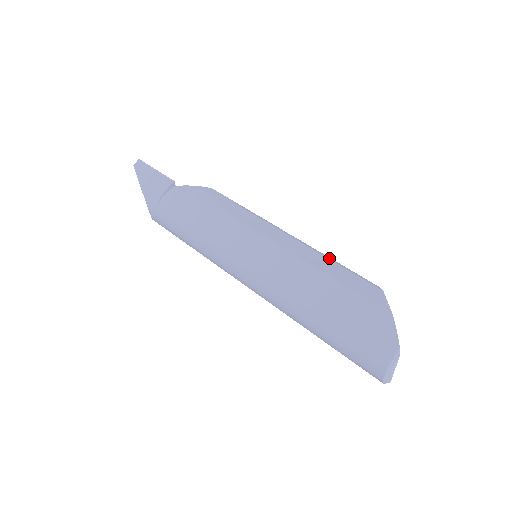
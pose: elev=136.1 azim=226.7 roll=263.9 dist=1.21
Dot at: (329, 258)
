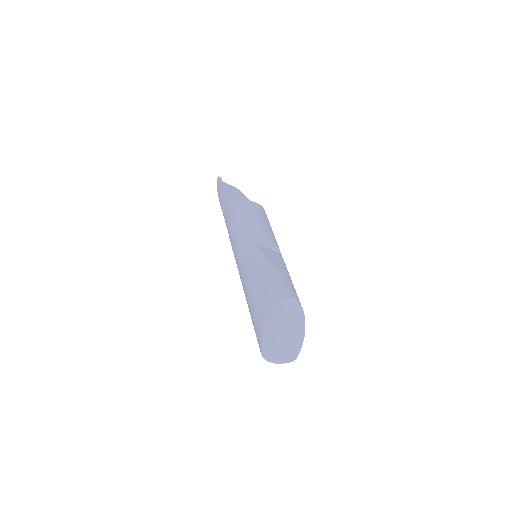
Dot at: (263, 273)
